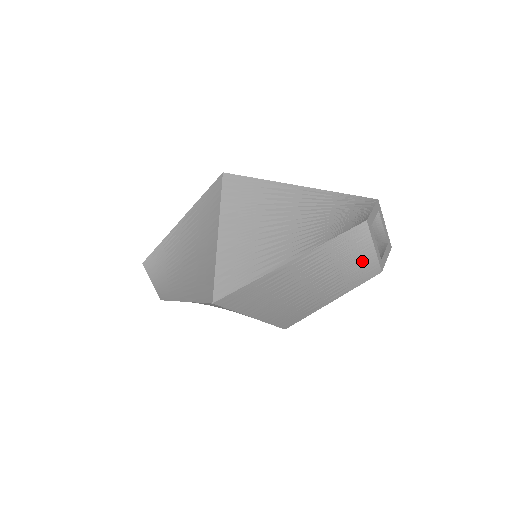
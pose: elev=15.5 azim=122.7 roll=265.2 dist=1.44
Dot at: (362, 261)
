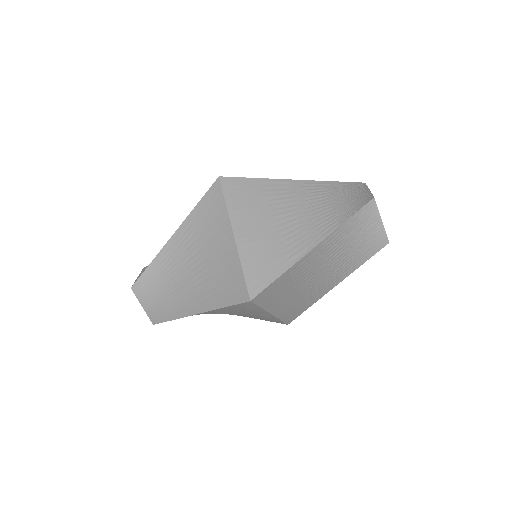
Dot at: (371, 236)
